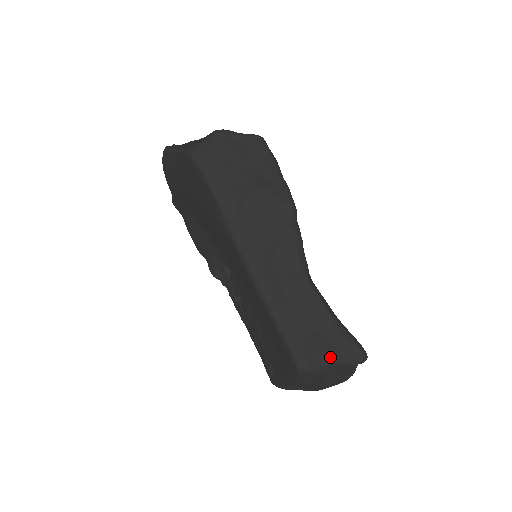
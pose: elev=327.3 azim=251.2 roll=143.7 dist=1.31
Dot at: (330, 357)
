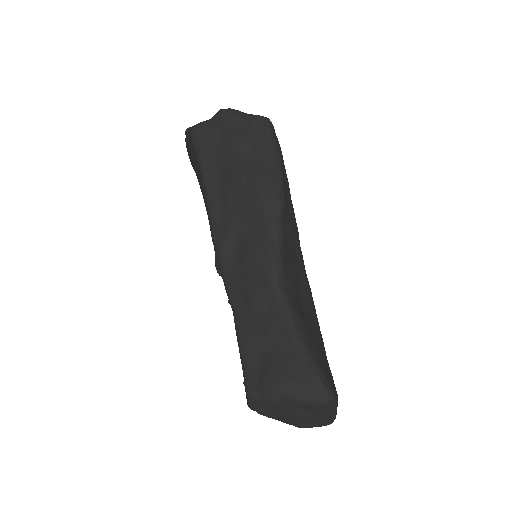
Dot at: (282, 386)
